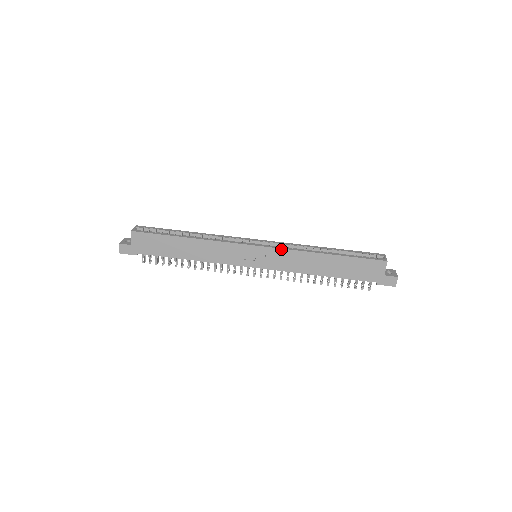
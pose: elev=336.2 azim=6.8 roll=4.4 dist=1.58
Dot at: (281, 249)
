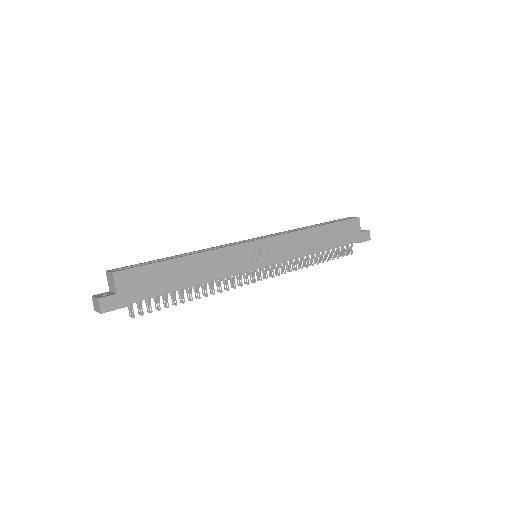
Dot at: (281, 235)
